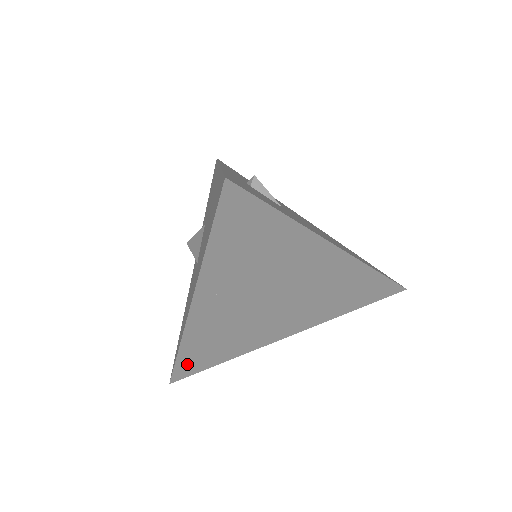
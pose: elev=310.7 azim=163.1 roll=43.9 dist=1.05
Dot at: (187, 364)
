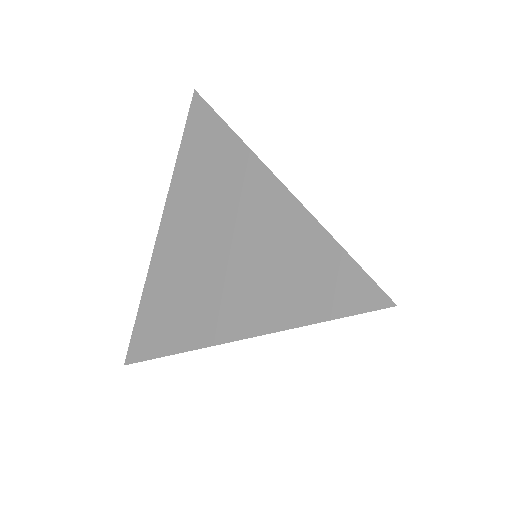
Dot at: (142, 334)
